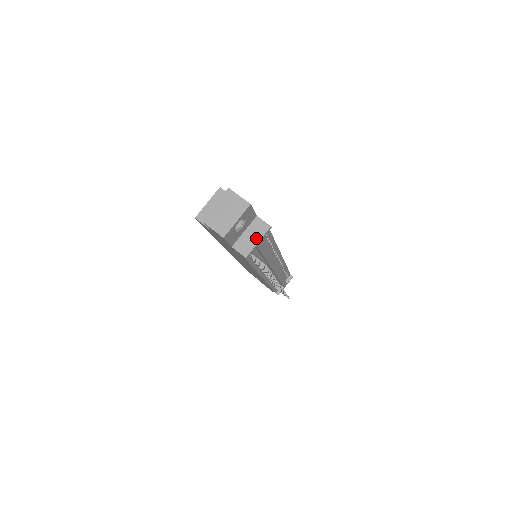
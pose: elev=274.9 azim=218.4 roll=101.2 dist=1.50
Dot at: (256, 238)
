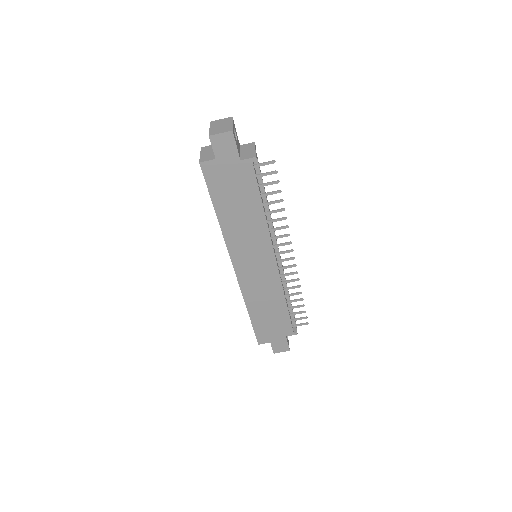
Dot at: (252, 149)
